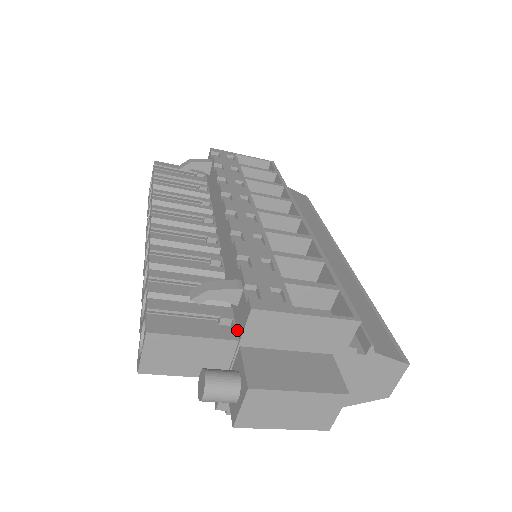
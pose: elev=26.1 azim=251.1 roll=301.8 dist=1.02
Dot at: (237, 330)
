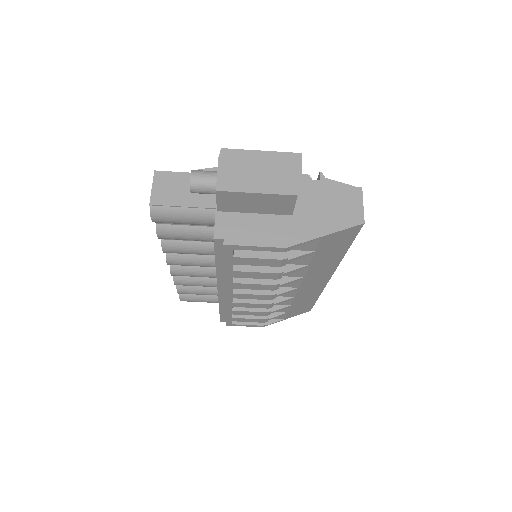
Dot at: occluded
